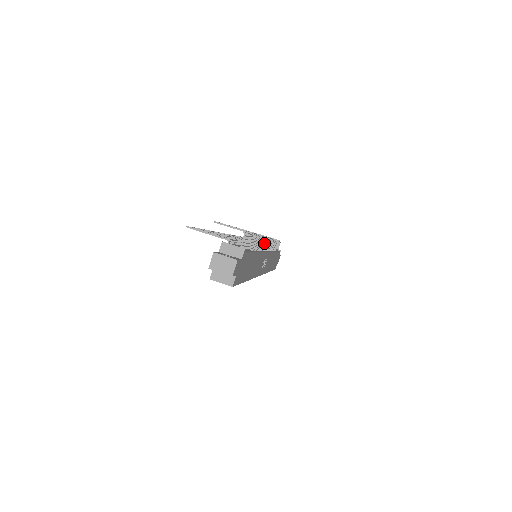
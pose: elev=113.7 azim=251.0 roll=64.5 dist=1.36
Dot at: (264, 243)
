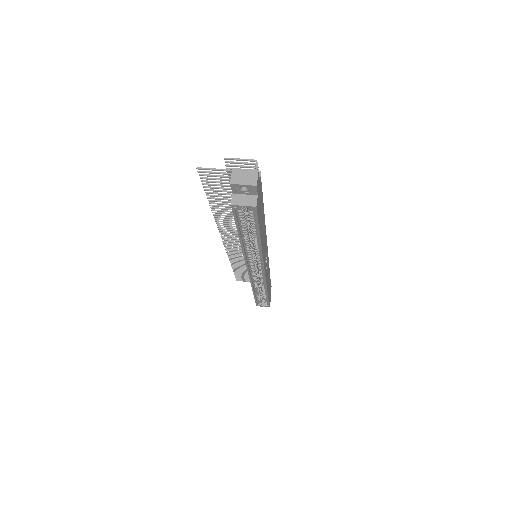
Dot at: occluded
